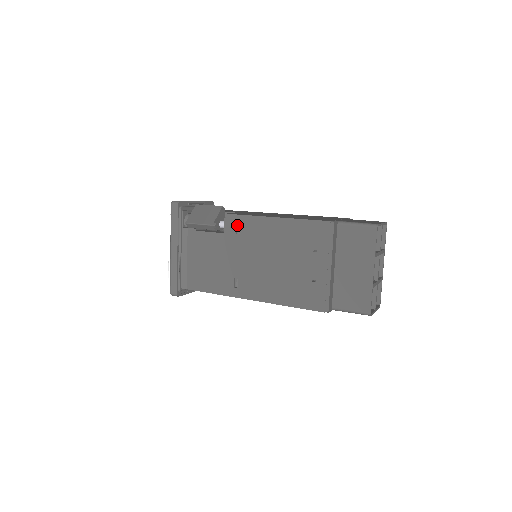
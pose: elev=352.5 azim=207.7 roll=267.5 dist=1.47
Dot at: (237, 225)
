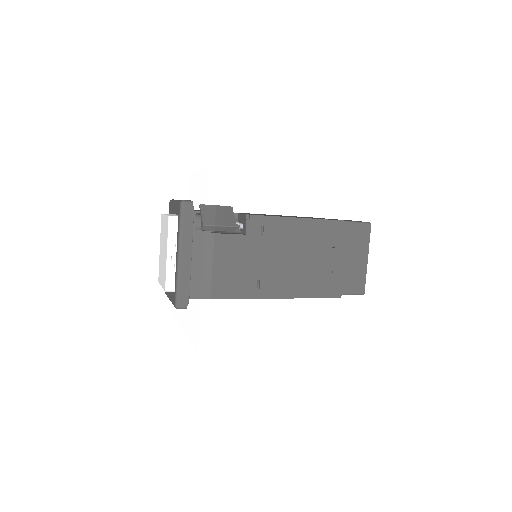
Dot at: (260, 226)
